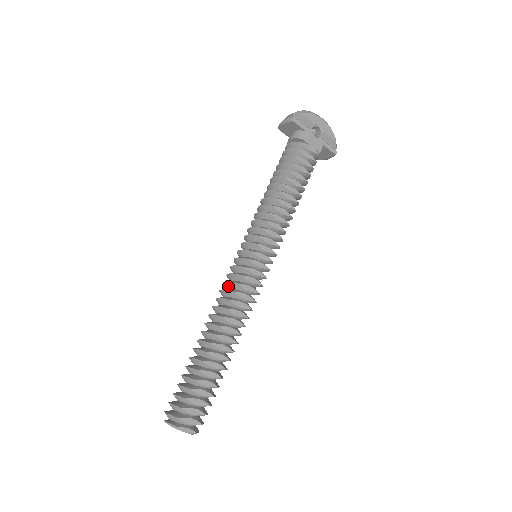
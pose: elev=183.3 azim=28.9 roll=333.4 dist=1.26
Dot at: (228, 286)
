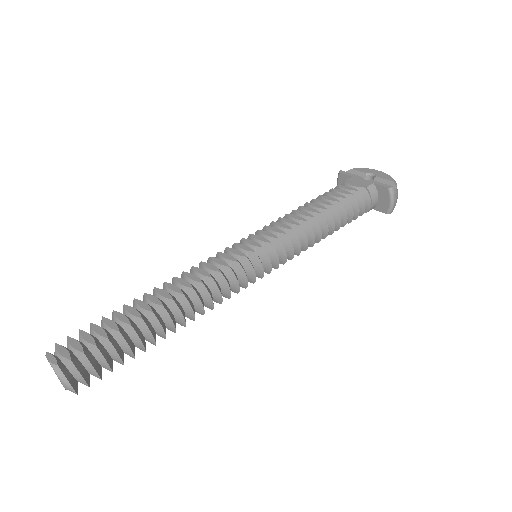
Dot at: occluded
